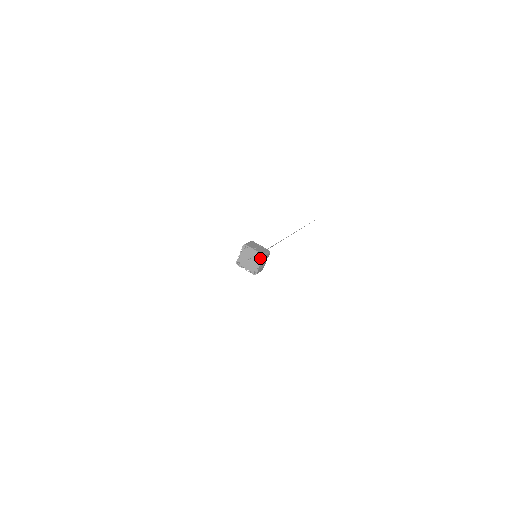
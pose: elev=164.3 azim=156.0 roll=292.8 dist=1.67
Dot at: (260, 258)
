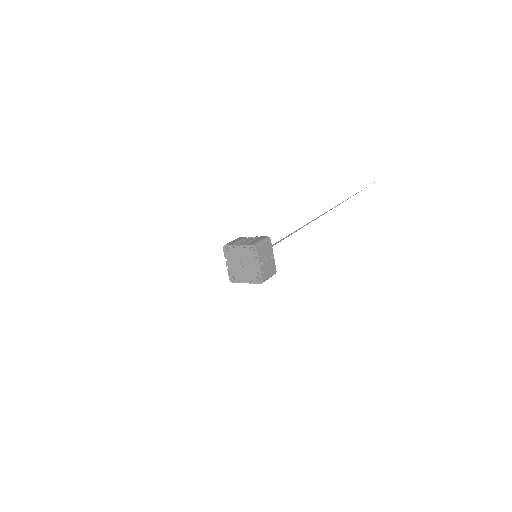
Dot at: (255, 279)
